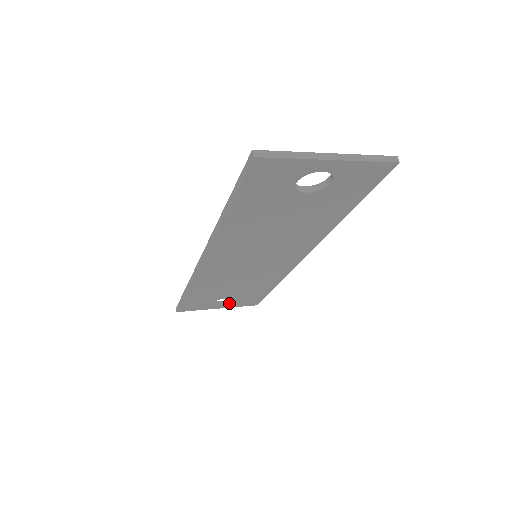
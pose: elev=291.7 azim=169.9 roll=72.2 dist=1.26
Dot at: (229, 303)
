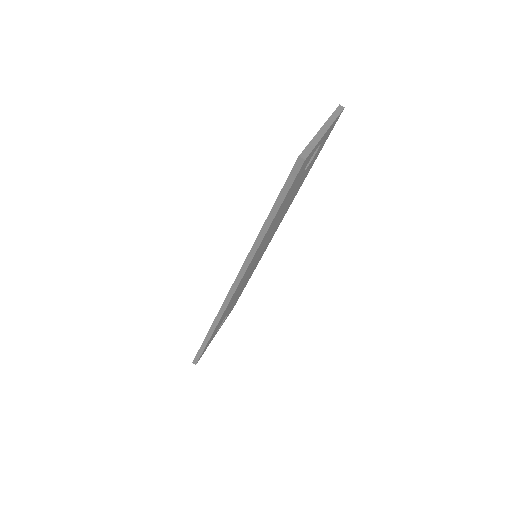
Dot at: occluded
